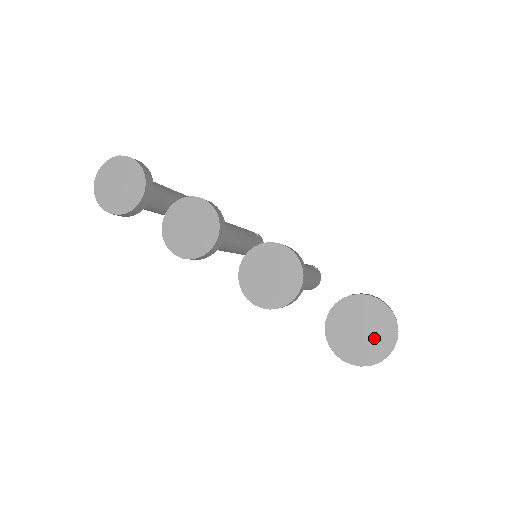
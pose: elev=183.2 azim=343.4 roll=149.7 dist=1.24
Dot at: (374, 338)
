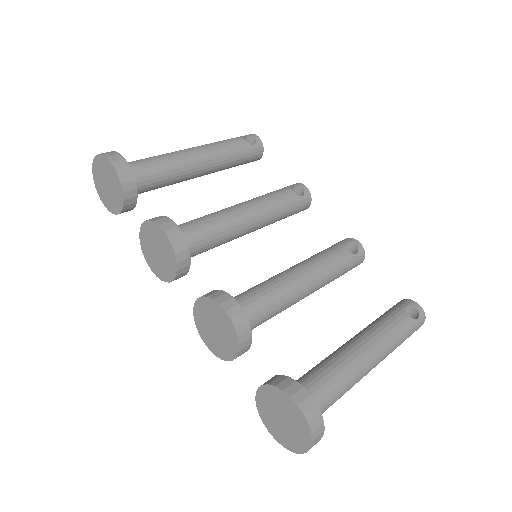
Dot at: (292, 433)
